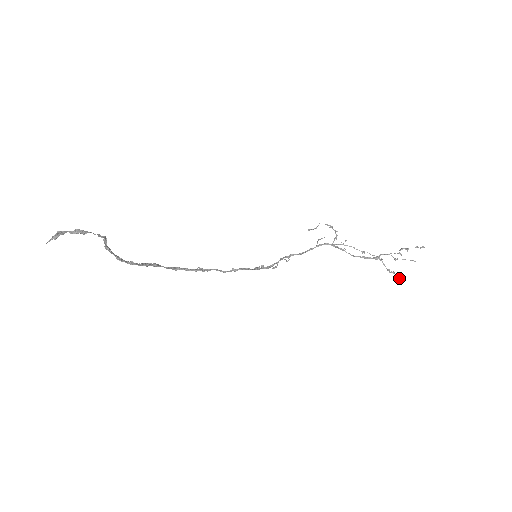
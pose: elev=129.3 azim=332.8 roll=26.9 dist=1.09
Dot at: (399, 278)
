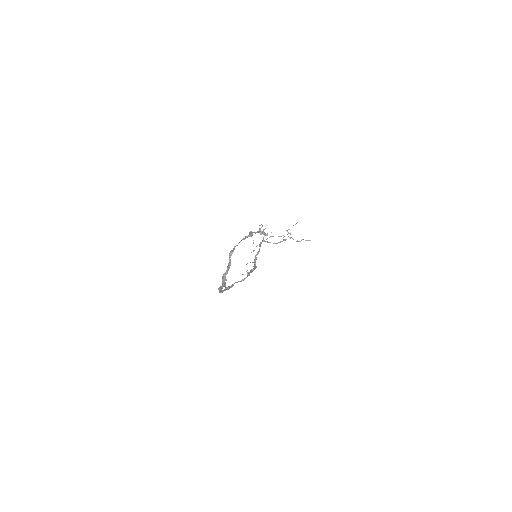
Dot at: (308, 240)
